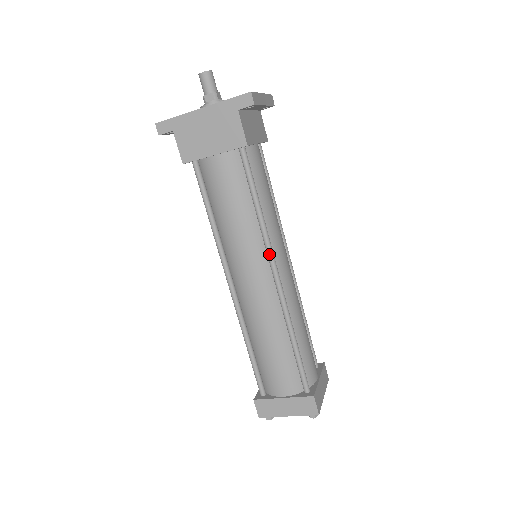
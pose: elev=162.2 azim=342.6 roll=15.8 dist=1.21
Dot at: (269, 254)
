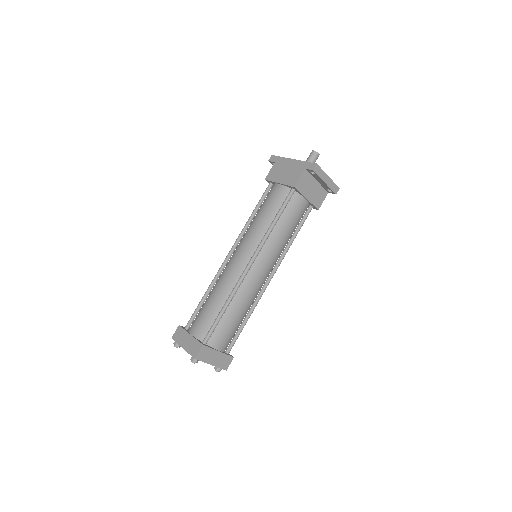
Dot at: (257, 249)
